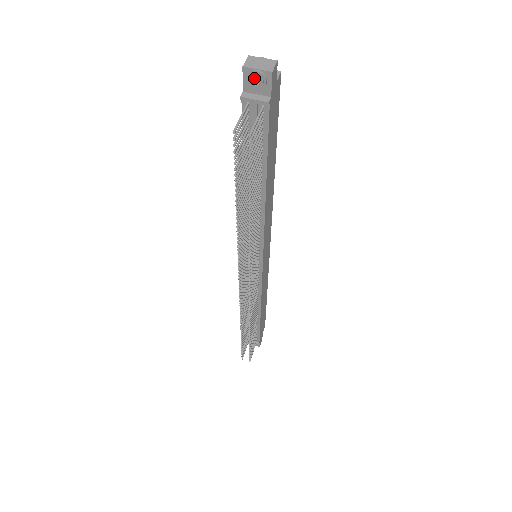
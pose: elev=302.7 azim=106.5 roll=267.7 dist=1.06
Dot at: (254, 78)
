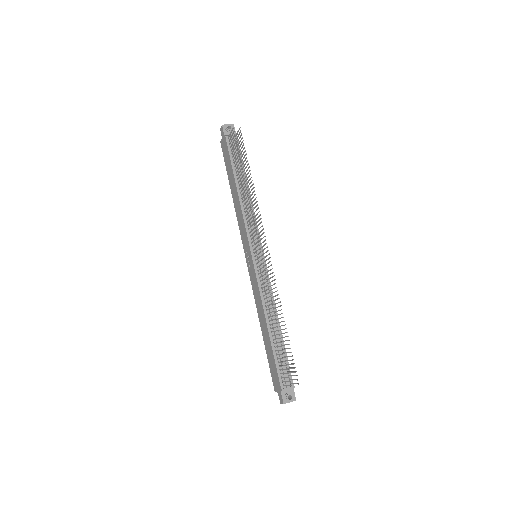
Dot at: (227, 130)
